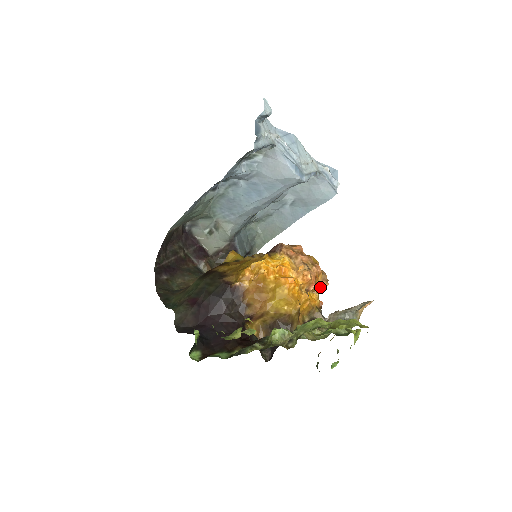
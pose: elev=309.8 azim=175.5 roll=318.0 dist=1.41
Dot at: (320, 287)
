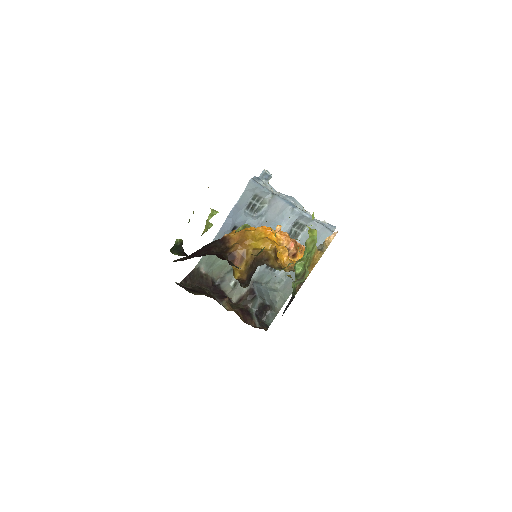
Dot at: occluded
